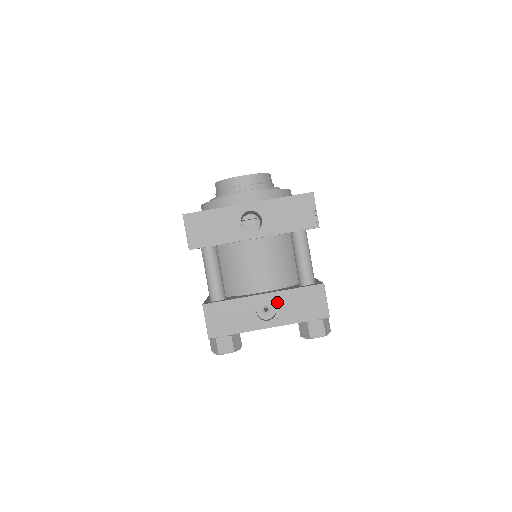
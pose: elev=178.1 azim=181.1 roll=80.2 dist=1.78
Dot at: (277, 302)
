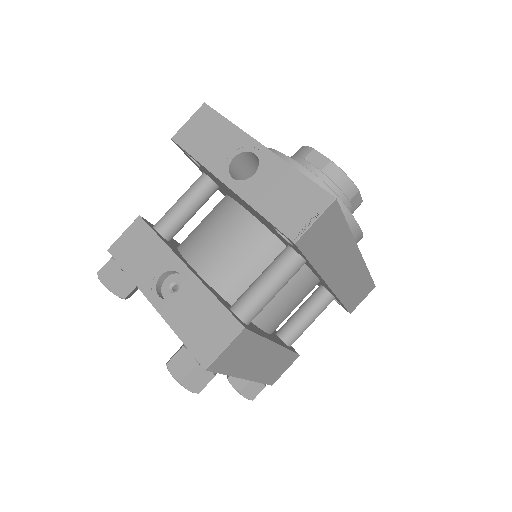
Dot at: (186, 288)
